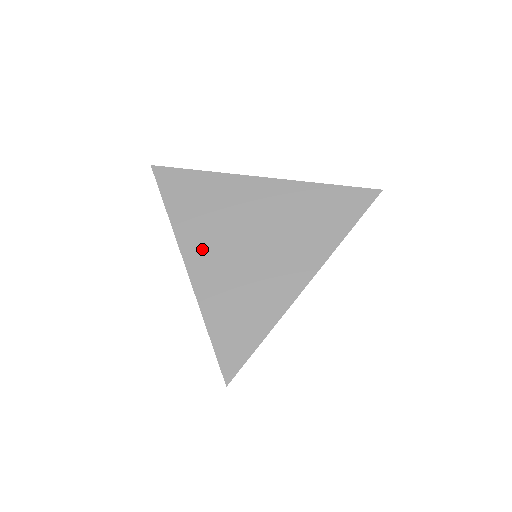
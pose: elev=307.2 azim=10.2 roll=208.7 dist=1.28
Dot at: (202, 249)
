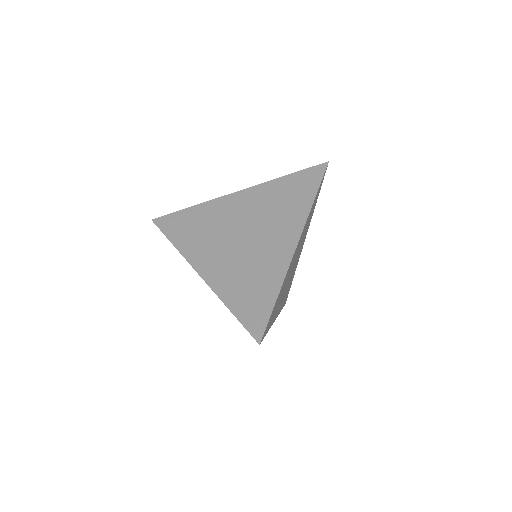
Dot at: (207, 257)
